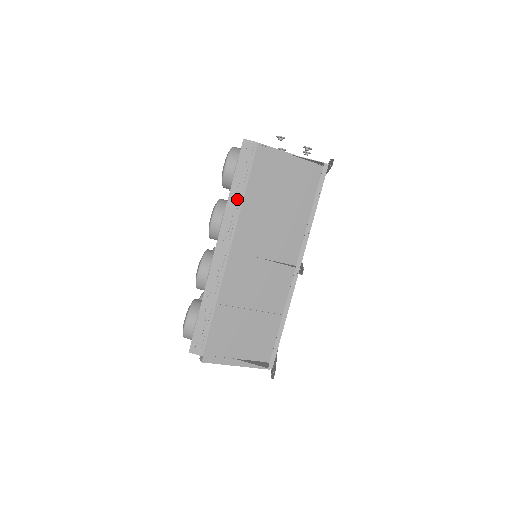
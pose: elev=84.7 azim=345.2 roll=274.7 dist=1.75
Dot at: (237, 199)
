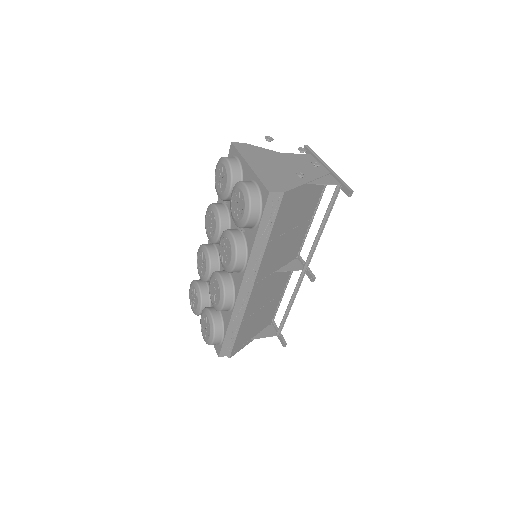
Dot at: (261, 245)
